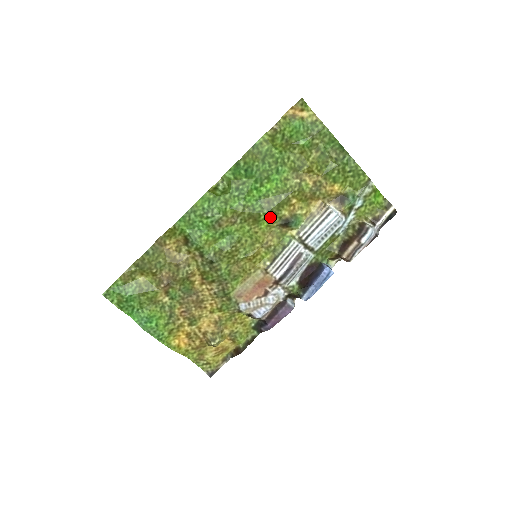
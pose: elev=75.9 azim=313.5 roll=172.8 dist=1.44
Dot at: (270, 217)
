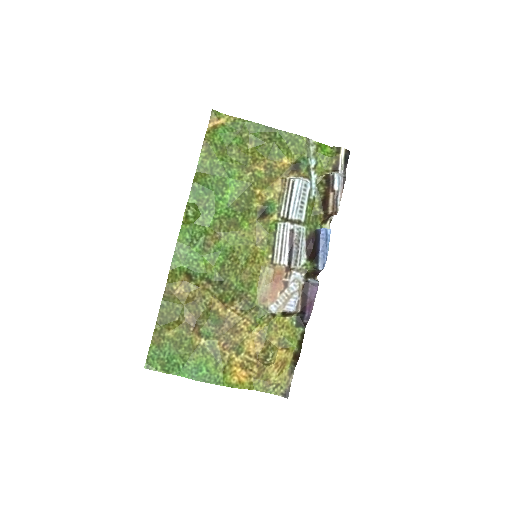
Dot at: (246, 216)
